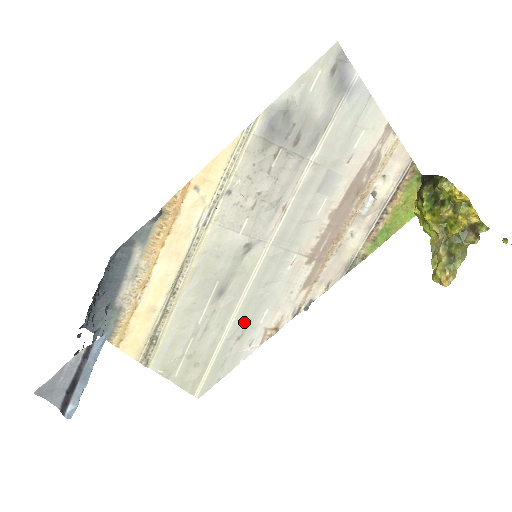
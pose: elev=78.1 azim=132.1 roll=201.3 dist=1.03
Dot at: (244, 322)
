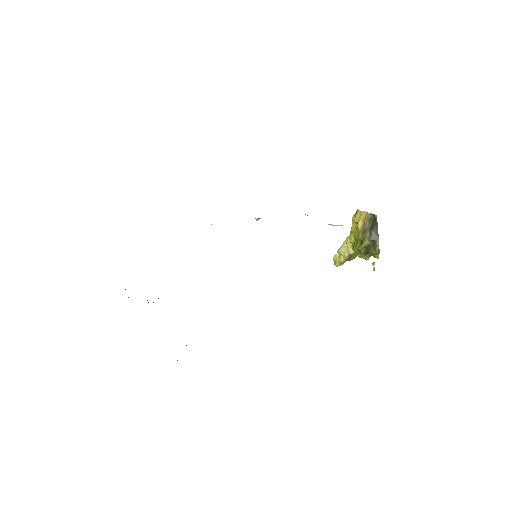
Dot at: occluded
